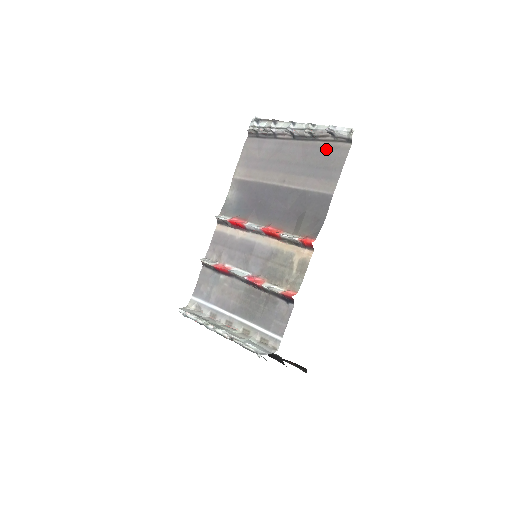
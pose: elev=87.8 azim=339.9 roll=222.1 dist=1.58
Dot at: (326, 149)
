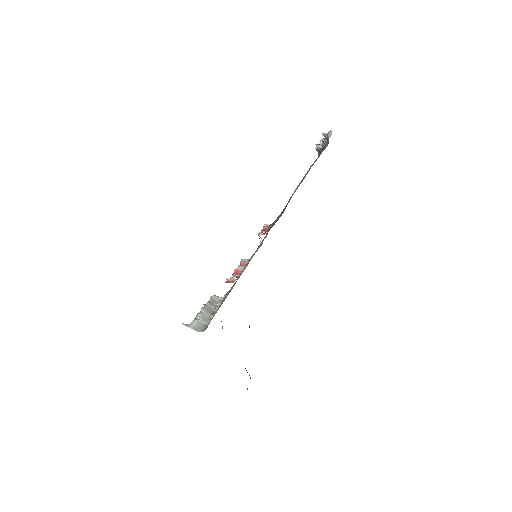
Dot at: occluded
